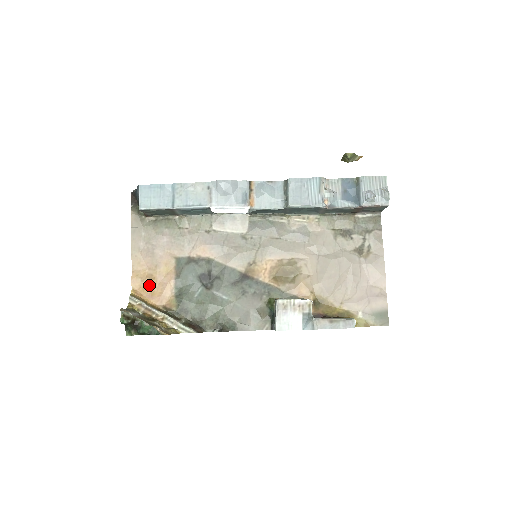
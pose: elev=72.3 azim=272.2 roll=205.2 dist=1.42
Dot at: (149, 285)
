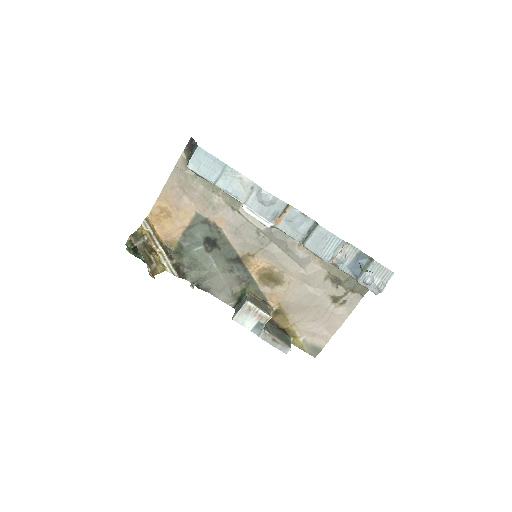
Dot at: (164, 219)
